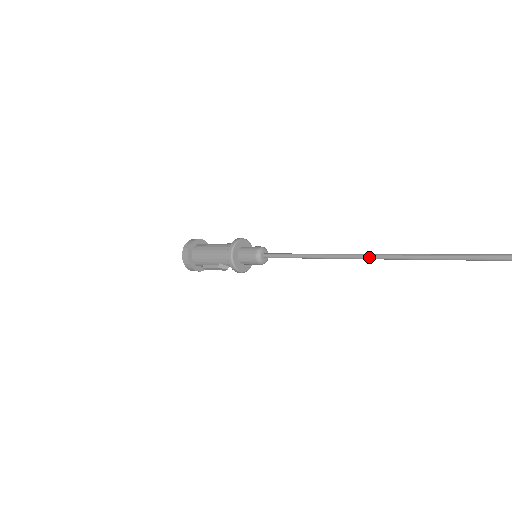
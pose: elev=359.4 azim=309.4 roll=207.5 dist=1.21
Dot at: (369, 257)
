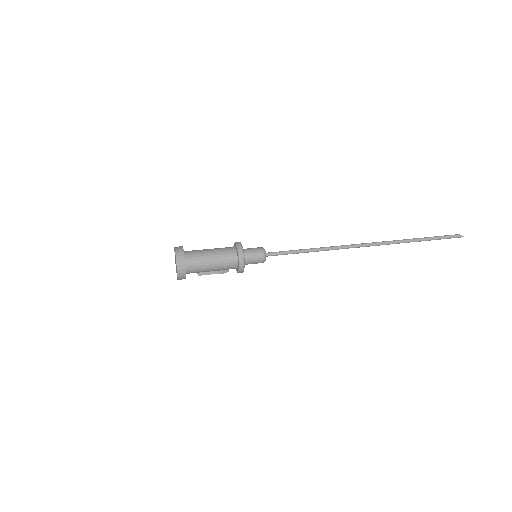
Dot at: occluded
